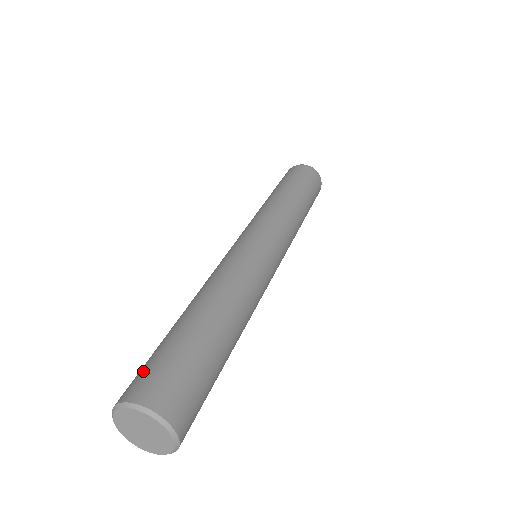
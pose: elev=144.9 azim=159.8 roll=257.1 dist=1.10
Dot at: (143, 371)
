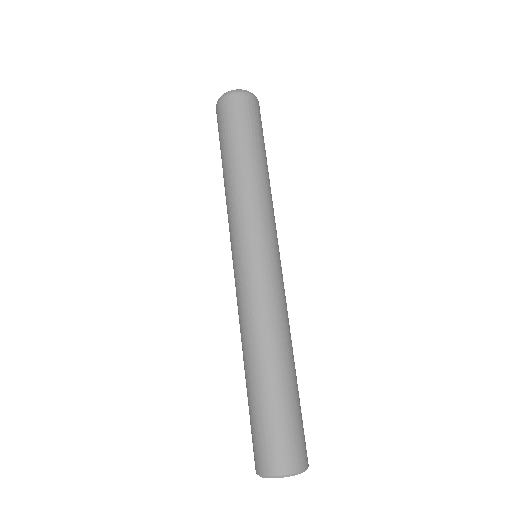
Dot at: (262, 444)
